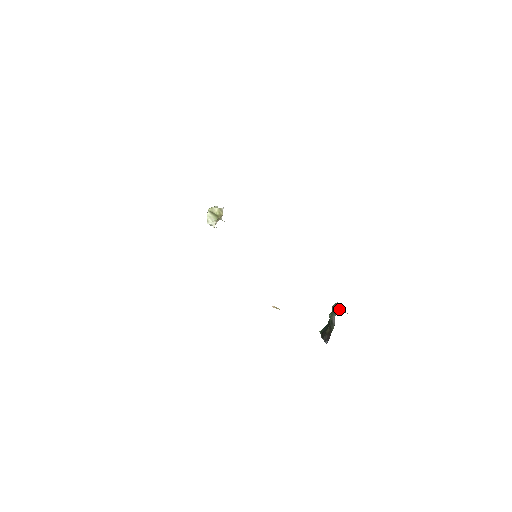
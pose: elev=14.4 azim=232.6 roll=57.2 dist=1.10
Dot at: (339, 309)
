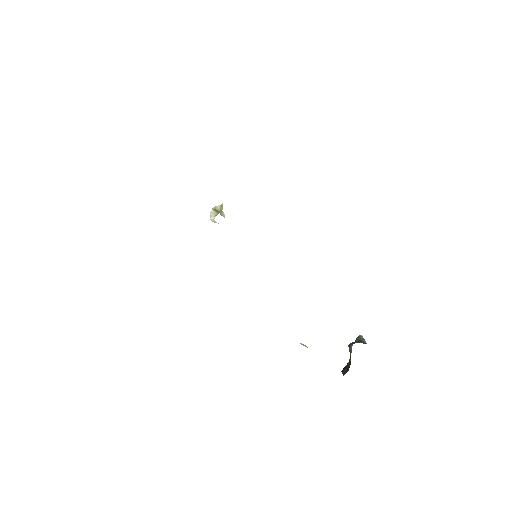
Dot at: (360, 340)
